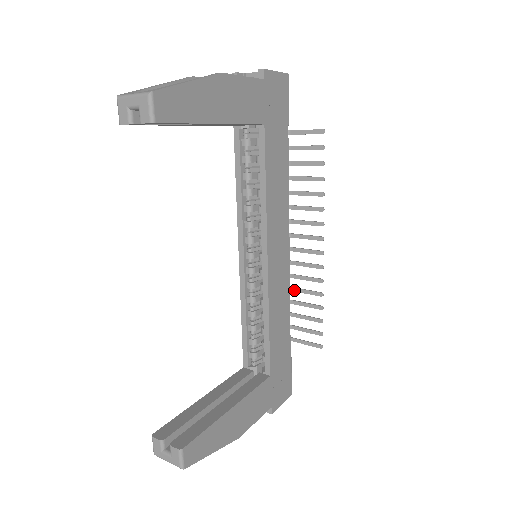
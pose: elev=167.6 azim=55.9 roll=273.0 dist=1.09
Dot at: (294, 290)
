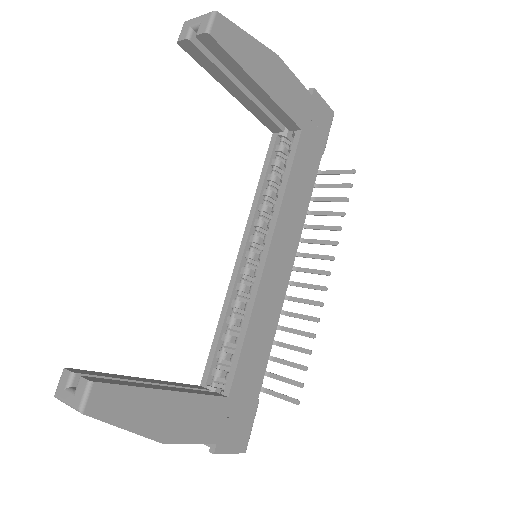
Dot at: (284, 329)
